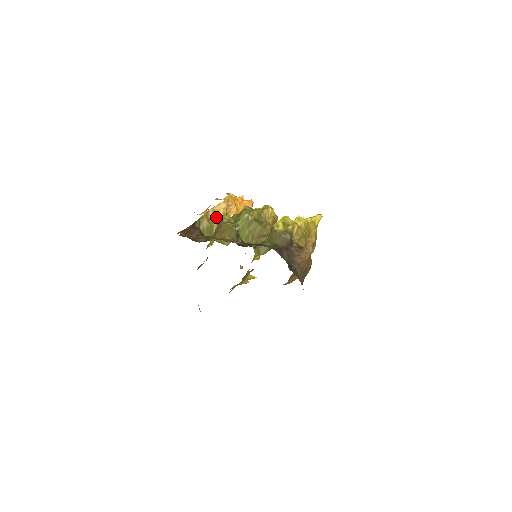
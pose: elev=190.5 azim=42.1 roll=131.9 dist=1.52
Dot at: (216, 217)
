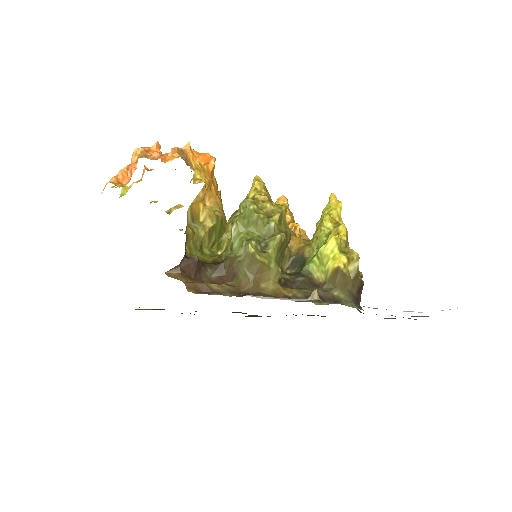
Dot at: (196, 217)
